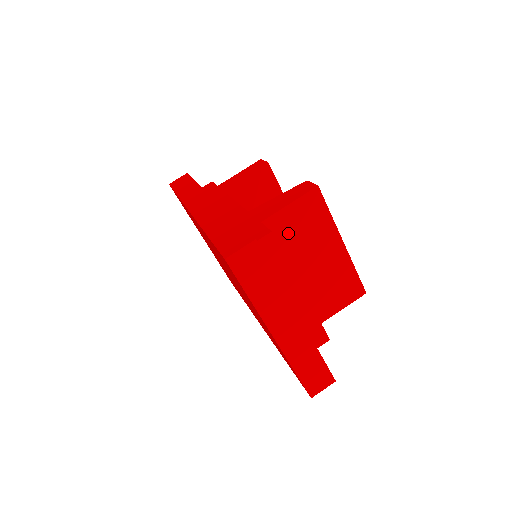
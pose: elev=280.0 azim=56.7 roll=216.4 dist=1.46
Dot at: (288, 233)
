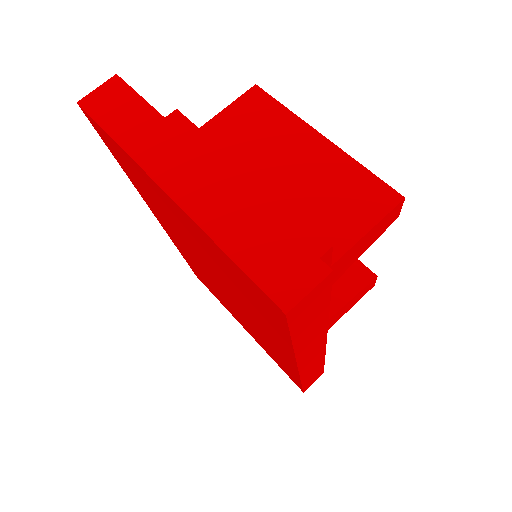
Dot at: (230, 141)
